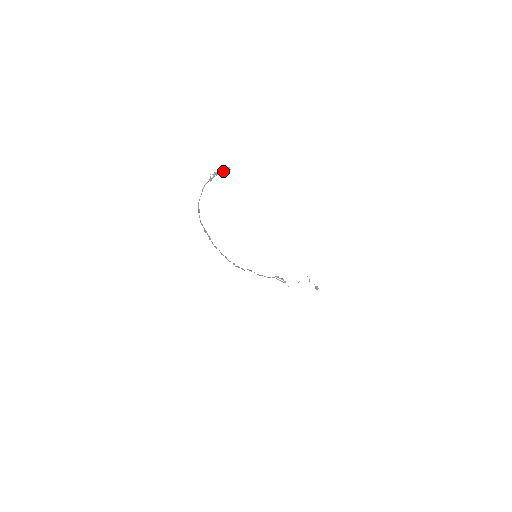
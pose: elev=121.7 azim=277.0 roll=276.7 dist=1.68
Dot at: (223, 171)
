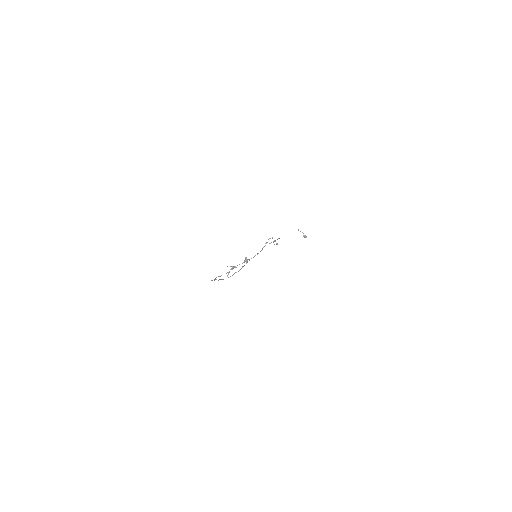
Dot at: occluded
